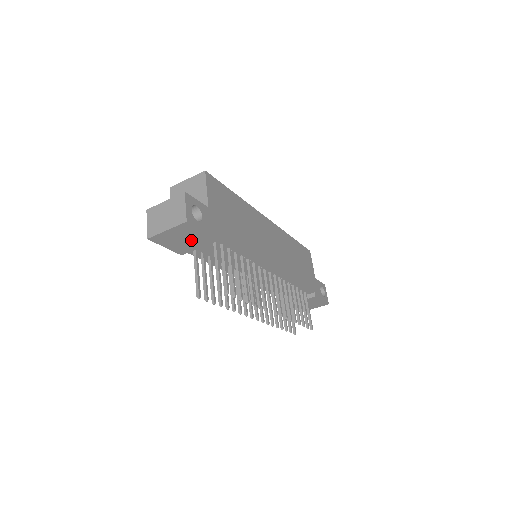
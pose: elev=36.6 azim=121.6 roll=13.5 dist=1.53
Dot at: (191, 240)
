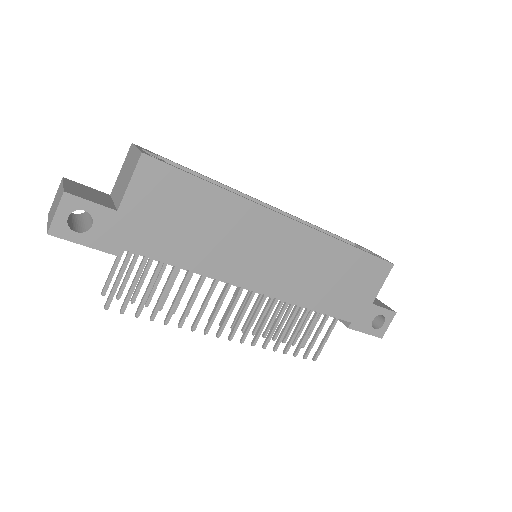
Dot at: occluded
